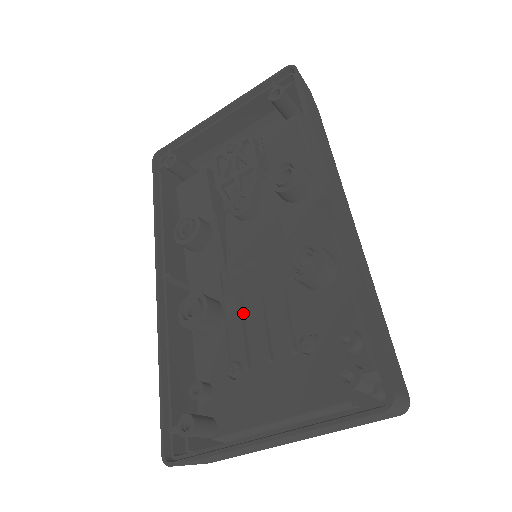
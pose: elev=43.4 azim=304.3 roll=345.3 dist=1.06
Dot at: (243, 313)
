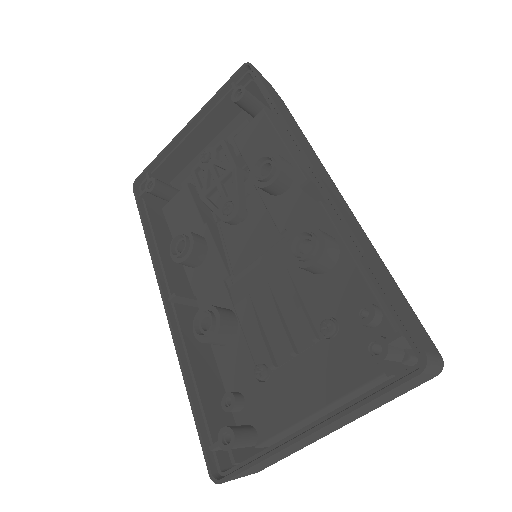
Dot at: (257, 315)
